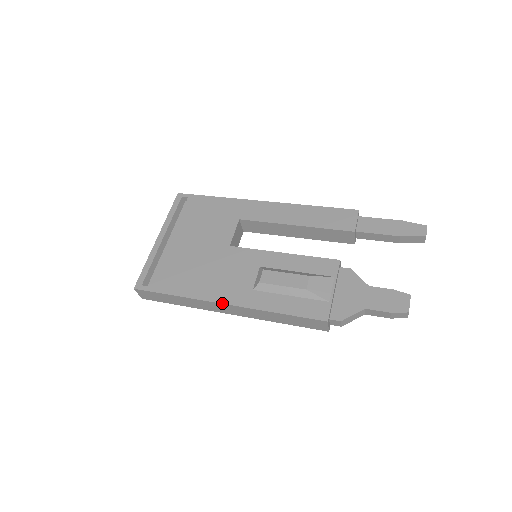
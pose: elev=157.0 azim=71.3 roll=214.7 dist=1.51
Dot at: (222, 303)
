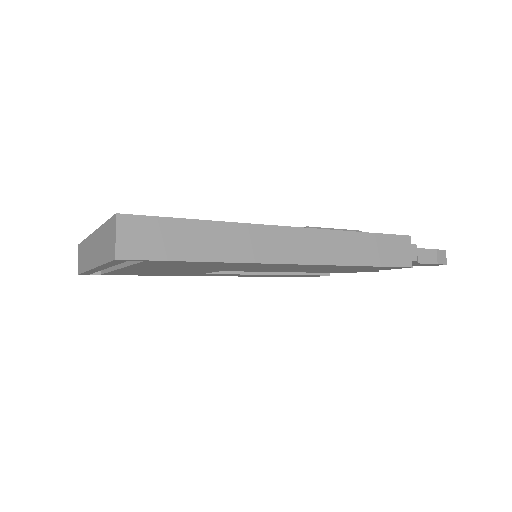
Dot at: (287, 226)
